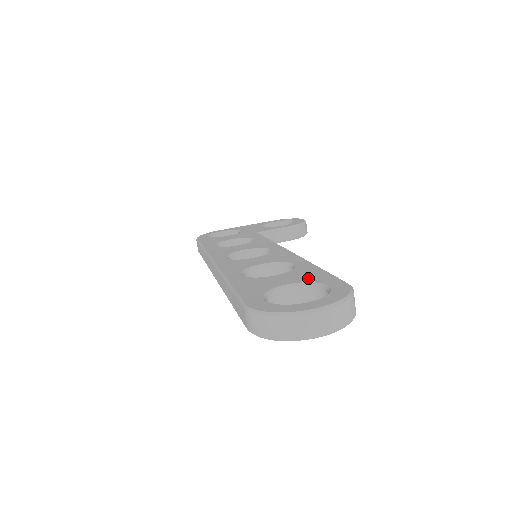
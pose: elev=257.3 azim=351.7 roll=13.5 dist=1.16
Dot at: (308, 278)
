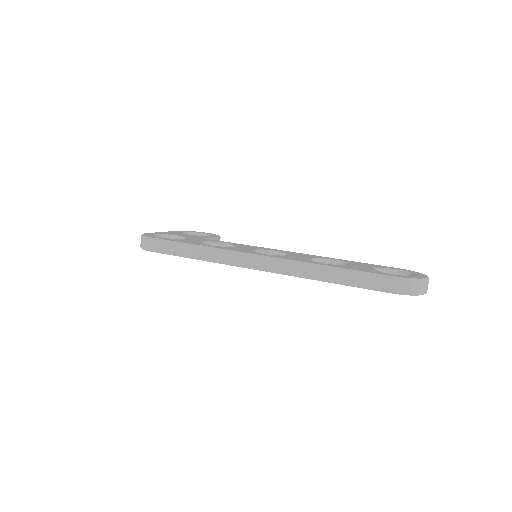
Dot at: (373, 266)
